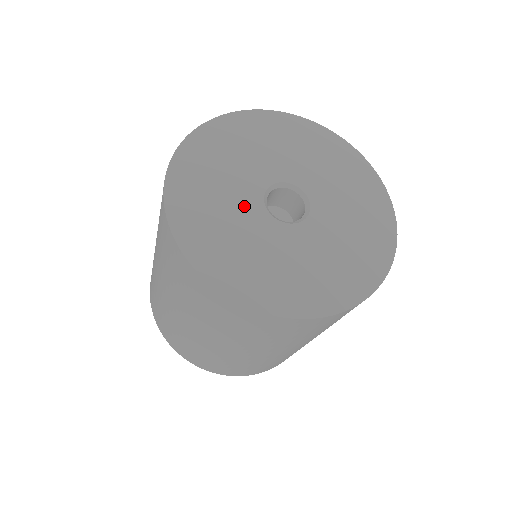
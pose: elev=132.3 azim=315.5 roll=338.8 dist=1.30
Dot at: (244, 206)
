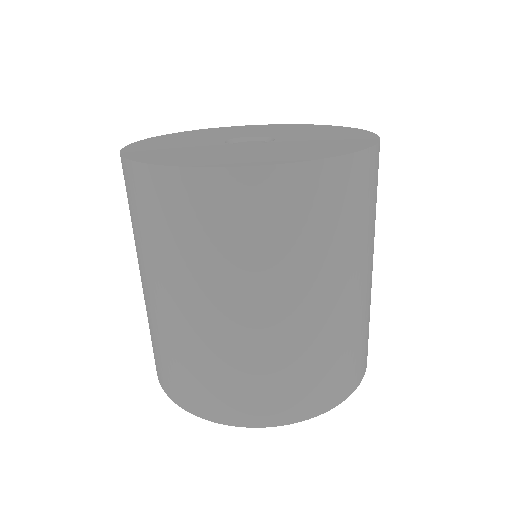
Dot at: (206, 140)
